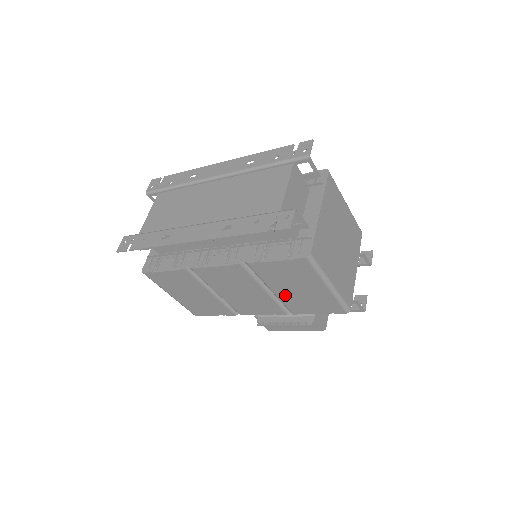
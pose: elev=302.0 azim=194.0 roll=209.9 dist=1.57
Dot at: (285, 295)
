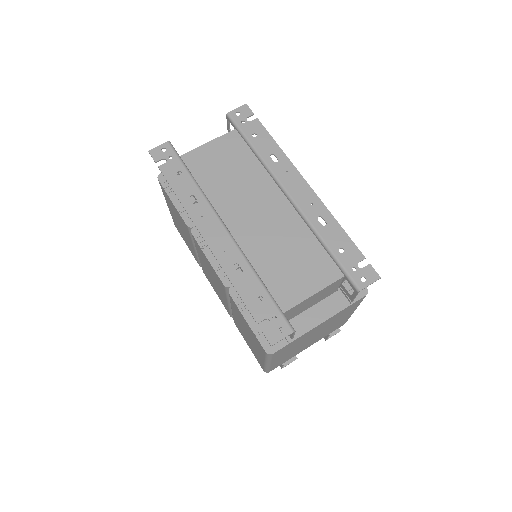
Dot at: (237, 320)
